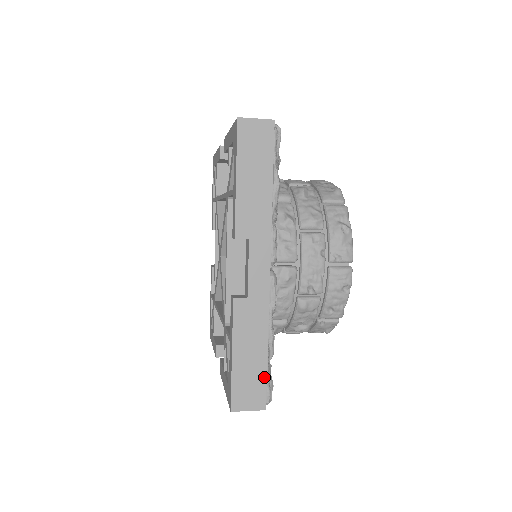
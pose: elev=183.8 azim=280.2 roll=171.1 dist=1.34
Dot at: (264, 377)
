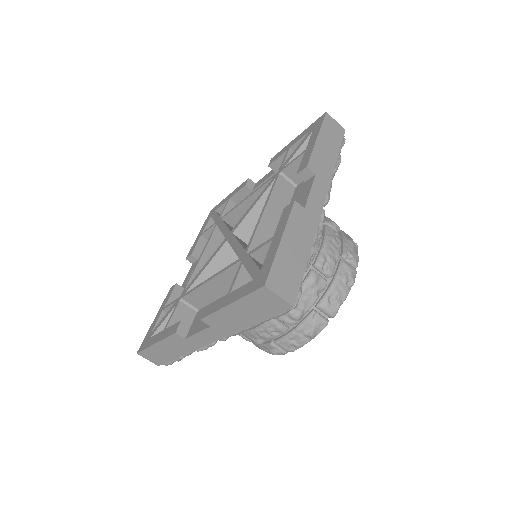
Dot at: (300, 276)
